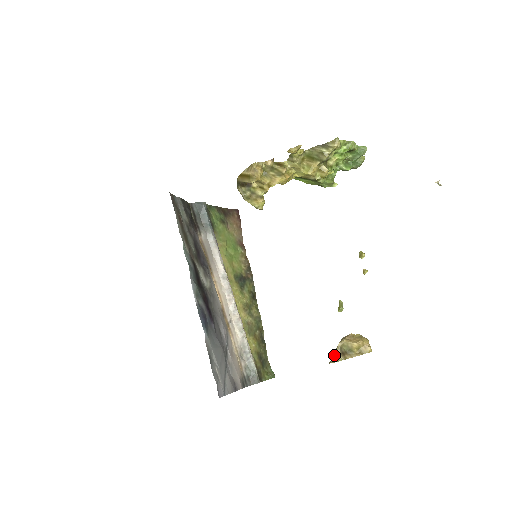
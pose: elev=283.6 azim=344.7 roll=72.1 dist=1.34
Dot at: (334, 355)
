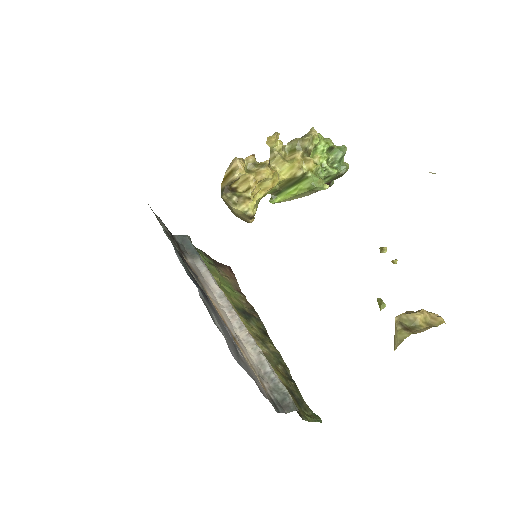
Dot at: (395, 335)
